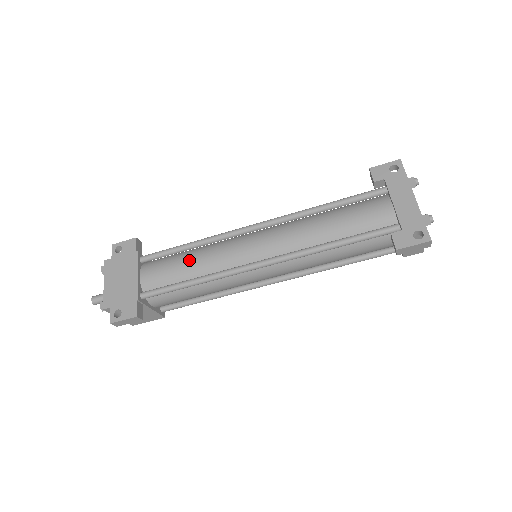
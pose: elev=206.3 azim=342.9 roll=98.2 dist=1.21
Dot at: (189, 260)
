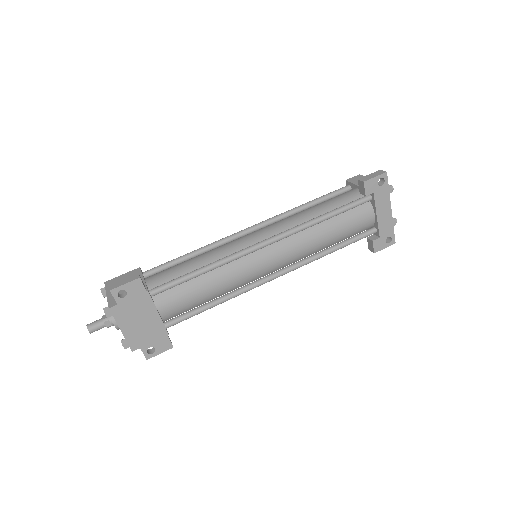
Dot at: (208, 287)
